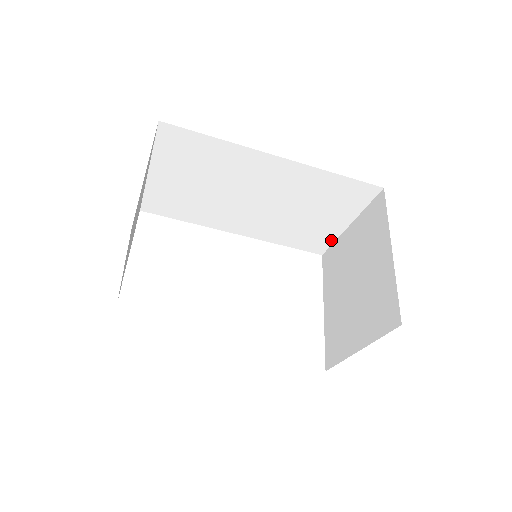
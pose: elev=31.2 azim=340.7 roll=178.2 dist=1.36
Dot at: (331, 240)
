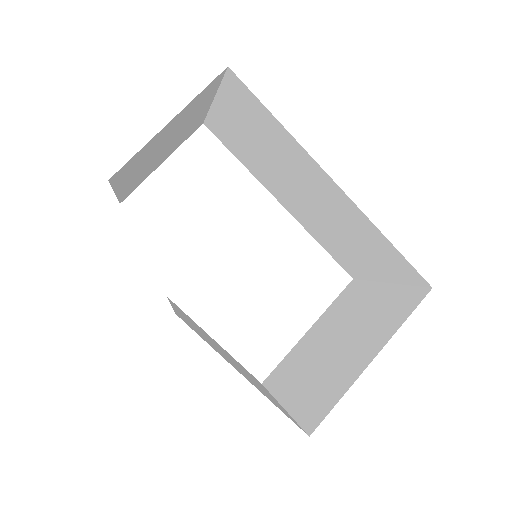
Dot at: (365, 277)
